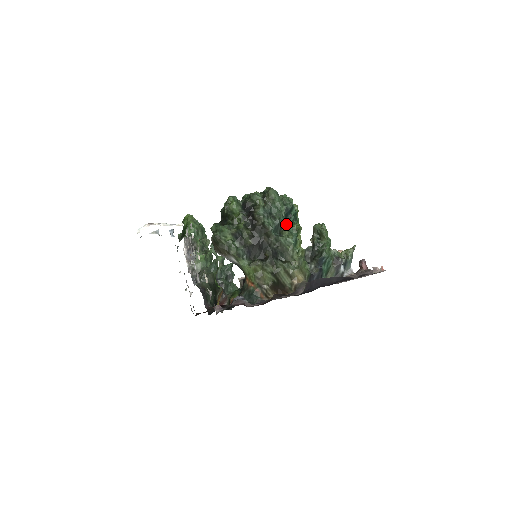
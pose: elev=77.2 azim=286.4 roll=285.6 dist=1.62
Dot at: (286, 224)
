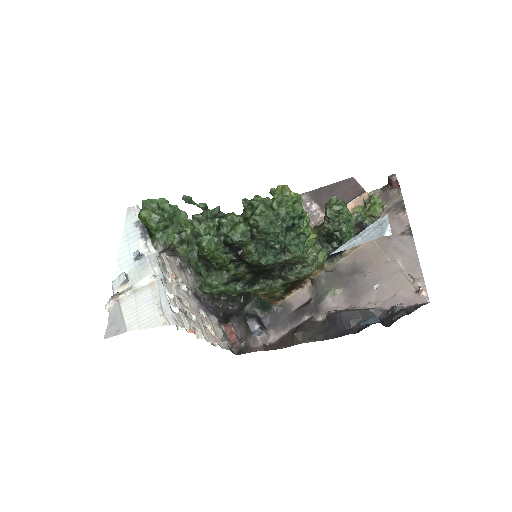
Dot at: (290, 242)
